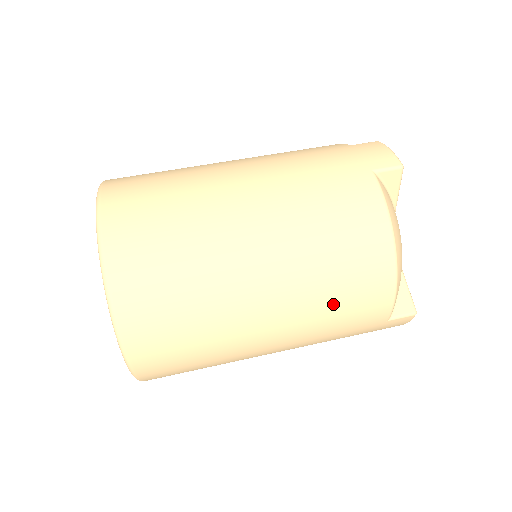
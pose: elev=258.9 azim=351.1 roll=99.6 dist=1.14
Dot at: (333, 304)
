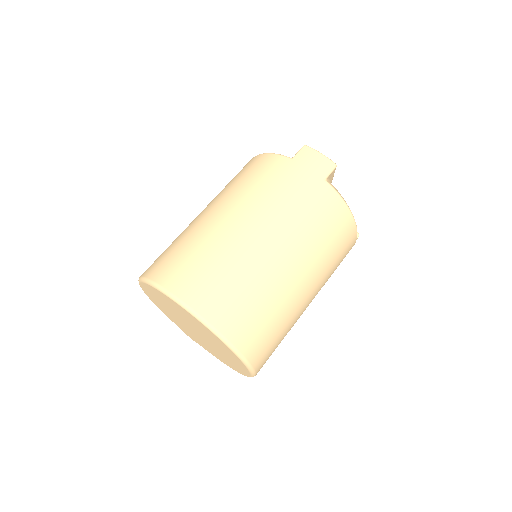
Dot at: (334, 268)
